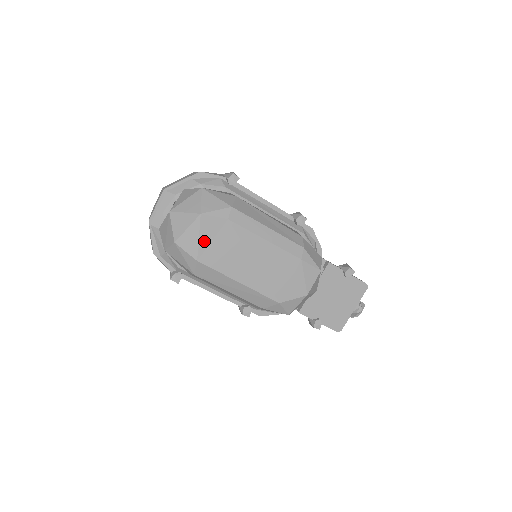
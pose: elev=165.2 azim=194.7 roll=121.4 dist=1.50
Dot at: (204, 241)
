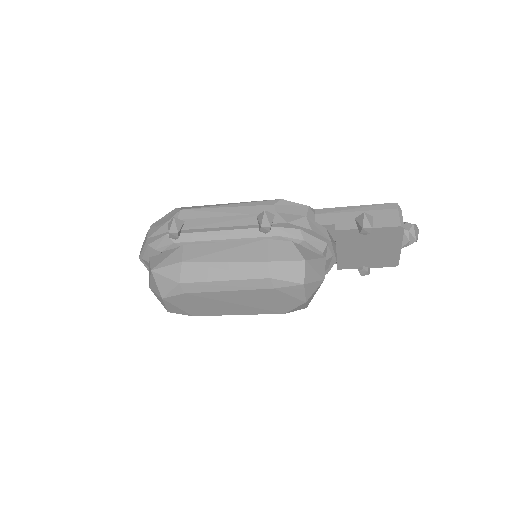
Dot at: (184, 308)
